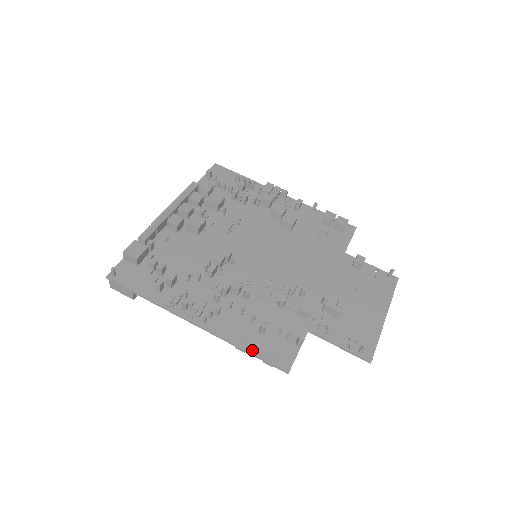
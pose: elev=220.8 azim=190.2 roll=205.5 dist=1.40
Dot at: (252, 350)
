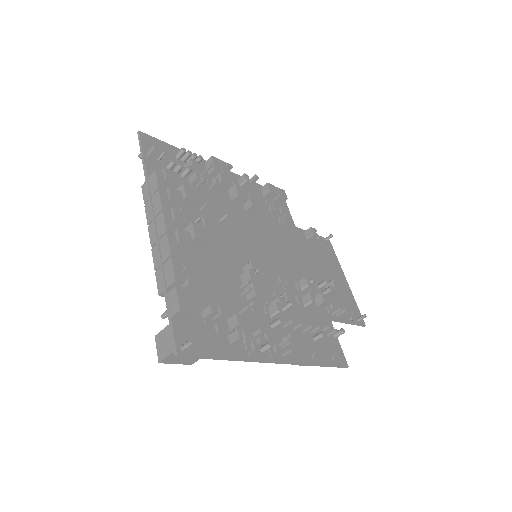
Dot at: (323, 362)
